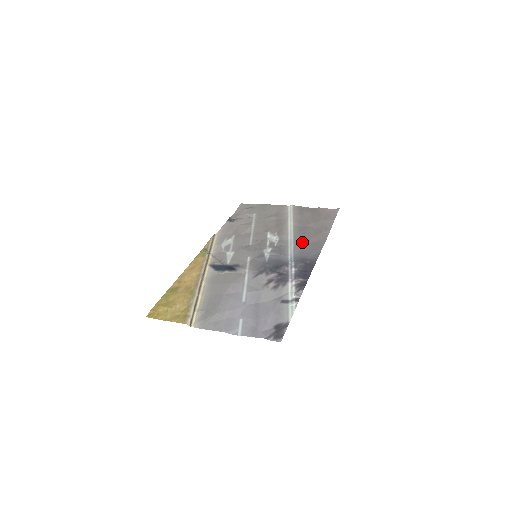
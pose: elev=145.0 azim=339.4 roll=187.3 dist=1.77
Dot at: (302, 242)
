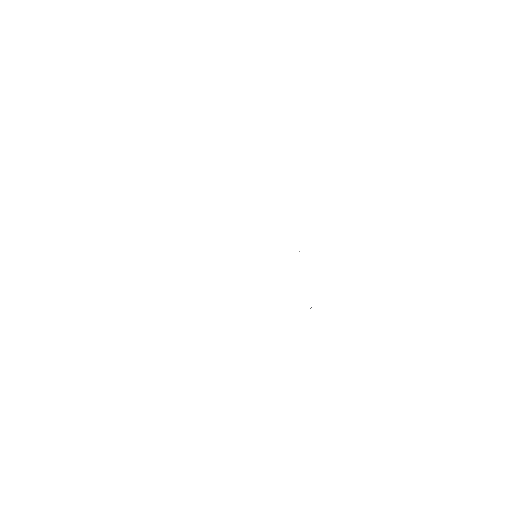
Dot at: occluded
